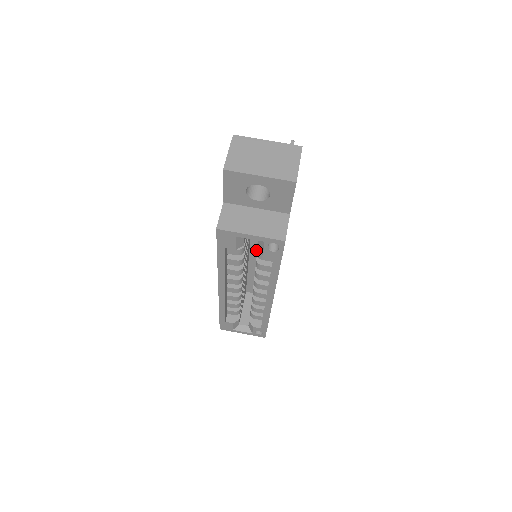
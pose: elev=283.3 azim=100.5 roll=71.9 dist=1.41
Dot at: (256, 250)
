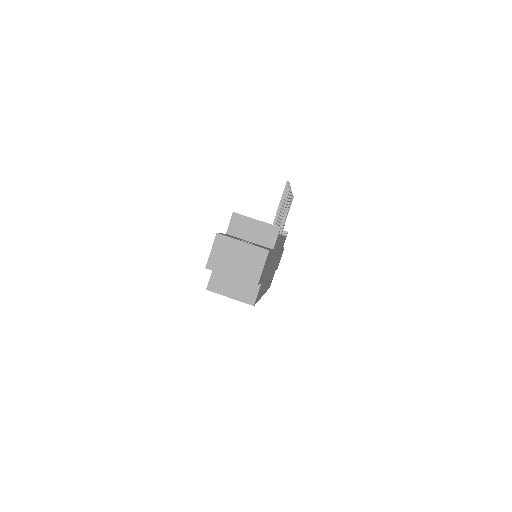
Dot at: occluded
